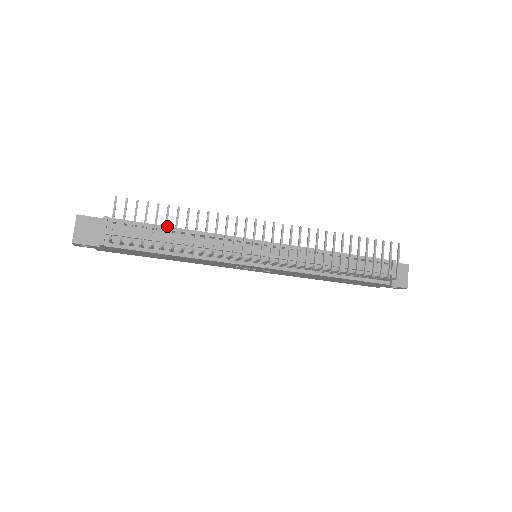
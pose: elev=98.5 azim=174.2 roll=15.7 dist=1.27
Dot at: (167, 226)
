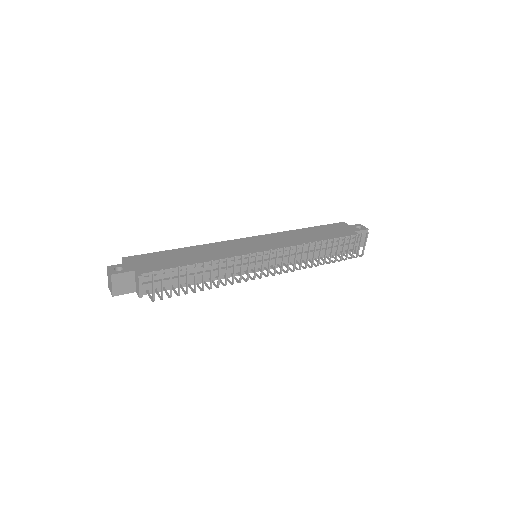
Dot at: (189, 265)
